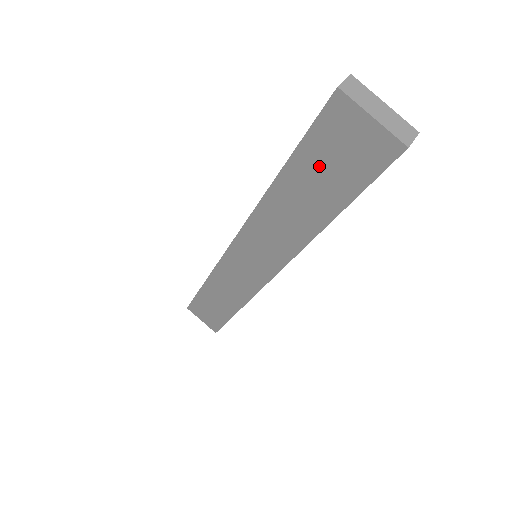
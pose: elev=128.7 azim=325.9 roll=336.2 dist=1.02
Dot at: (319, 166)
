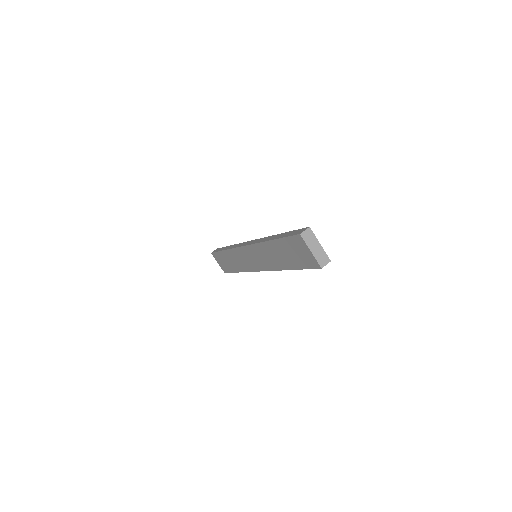
Dot at: (289, 250)
